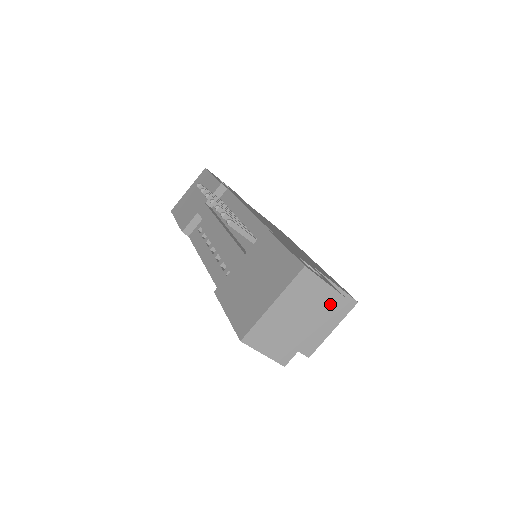
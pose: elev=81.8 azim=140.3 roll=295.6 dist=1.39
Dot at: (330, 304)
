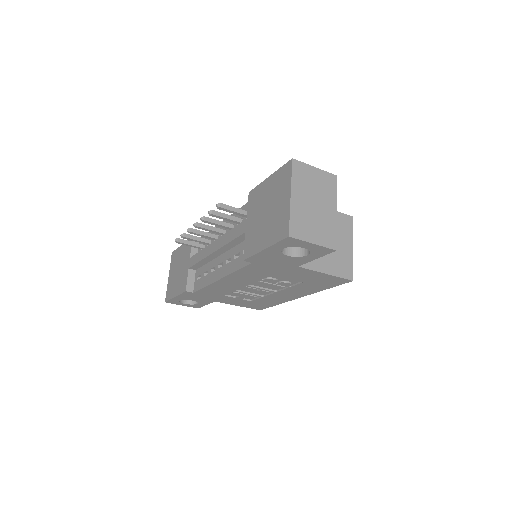
Dot at: (330, 184)
